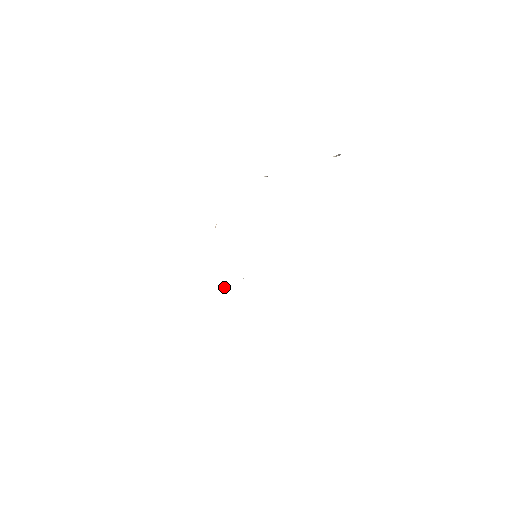
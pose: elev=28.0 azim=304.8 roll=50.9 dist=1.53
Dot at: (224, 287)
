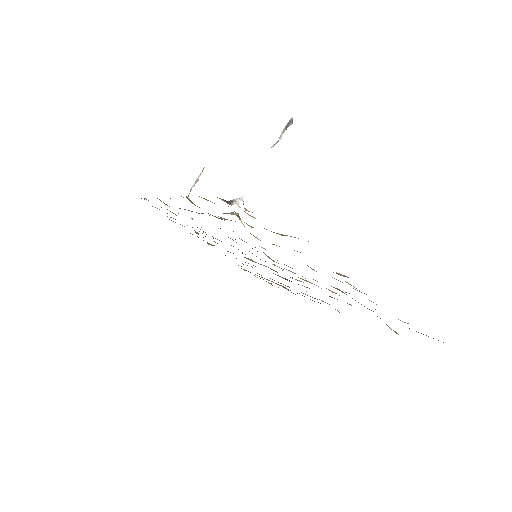
Dot at: occluded
